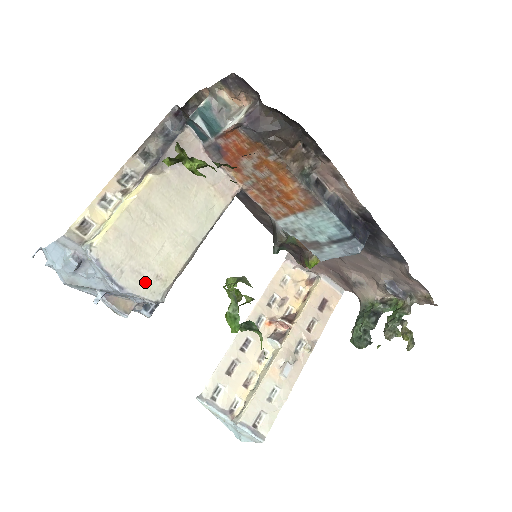
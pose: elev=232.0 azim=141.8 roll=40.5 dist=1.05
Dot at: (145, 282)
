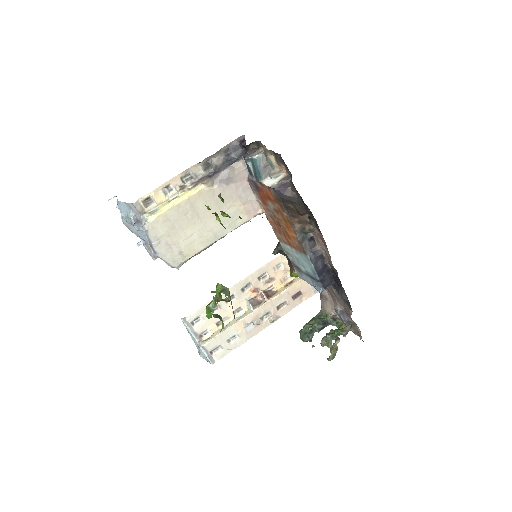
Dot at: (172, 253)
